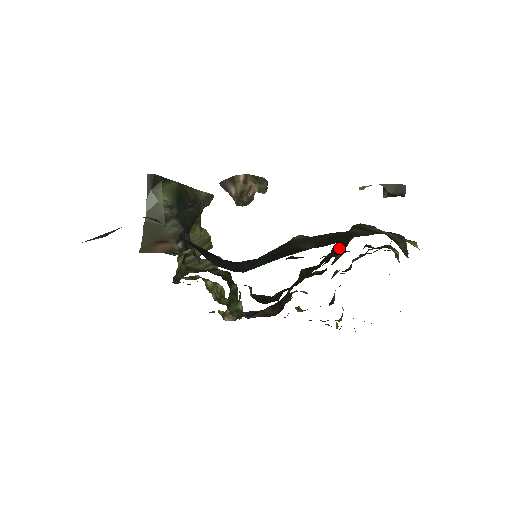
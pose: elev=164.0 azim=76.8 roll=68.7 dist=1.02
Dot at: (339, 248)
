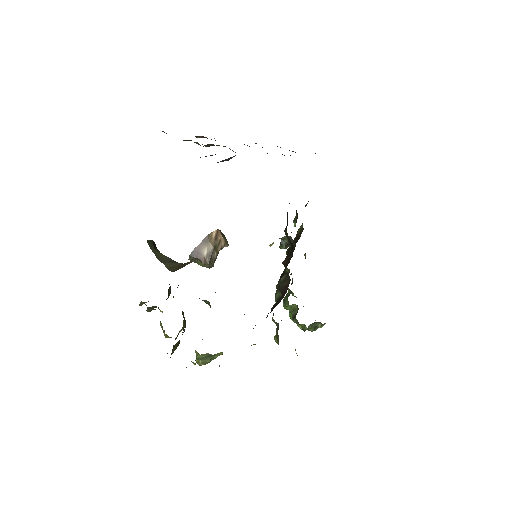
Dot at: occluded
